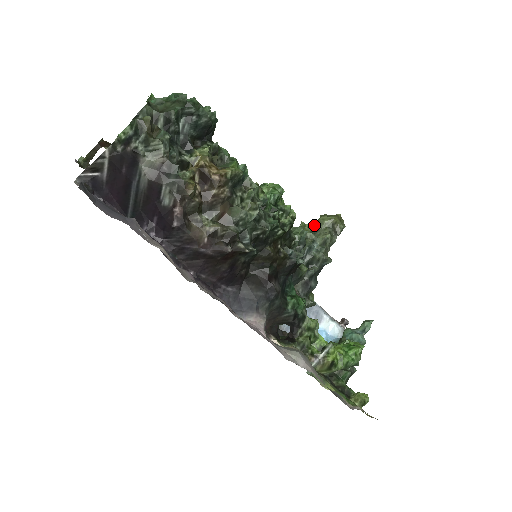
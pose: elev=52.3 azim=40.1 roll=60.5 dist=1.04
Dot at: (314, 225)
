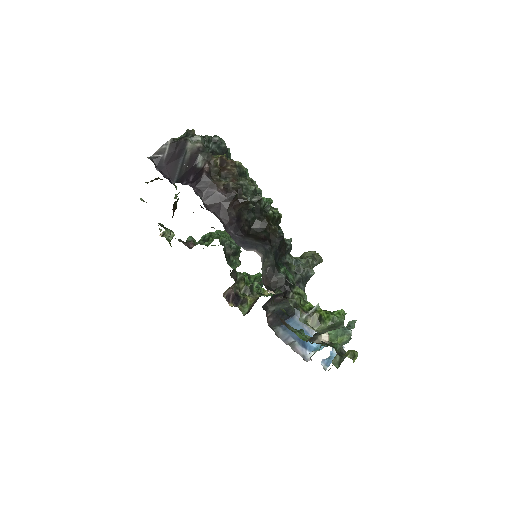
Dot at: occluded
